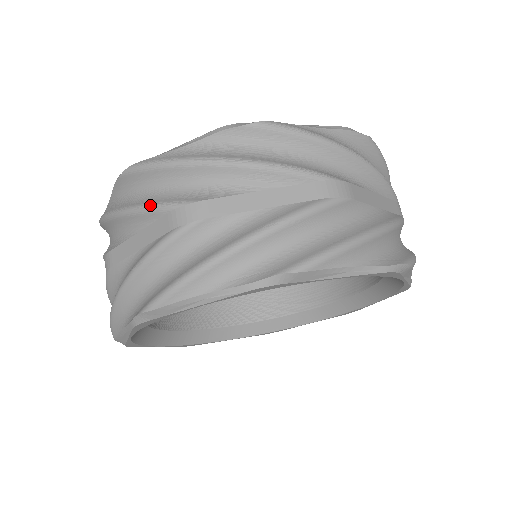
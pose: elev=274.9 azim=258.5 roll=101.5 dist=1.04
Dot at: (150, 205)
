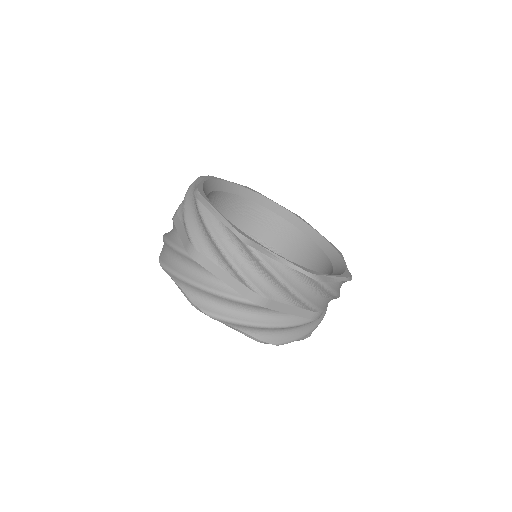
Dot at: (188, 229)
